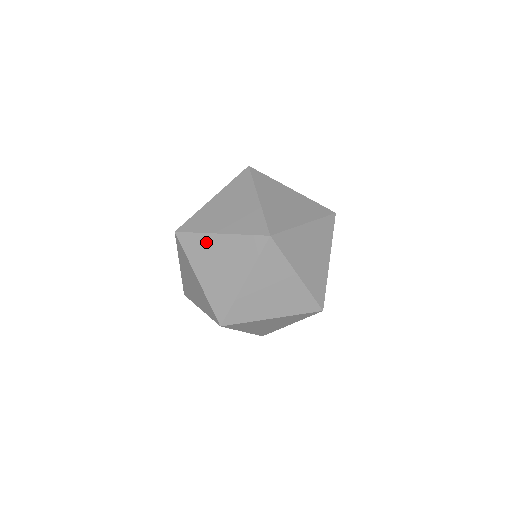
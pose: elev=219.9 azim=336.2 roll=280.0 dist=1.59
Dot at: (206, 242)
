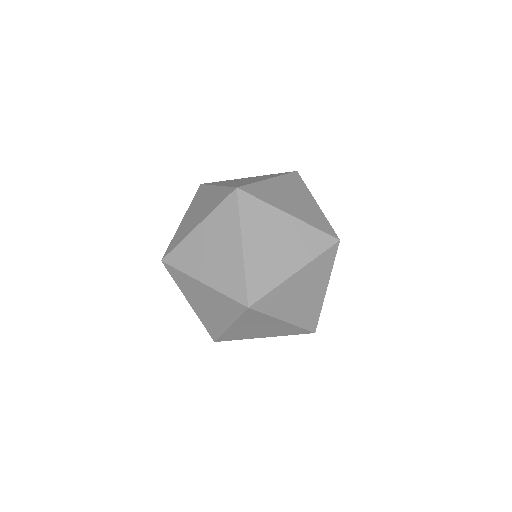
Dot at: (206, 192)
